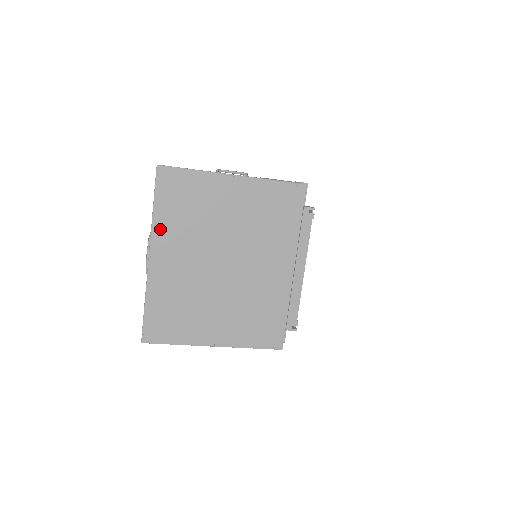
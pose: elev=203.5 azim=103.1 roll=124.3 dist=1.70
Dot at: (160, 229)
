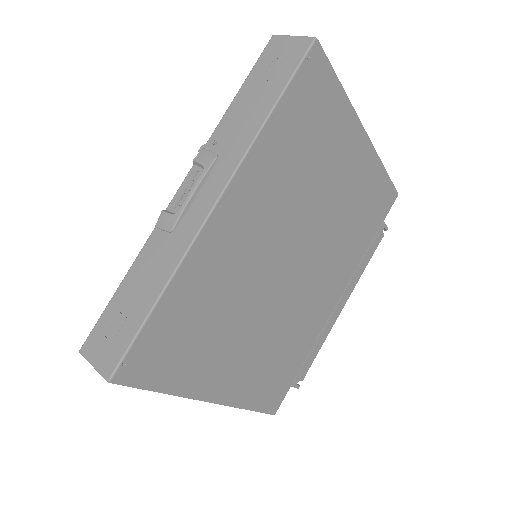
Dot at: (259, 158)
